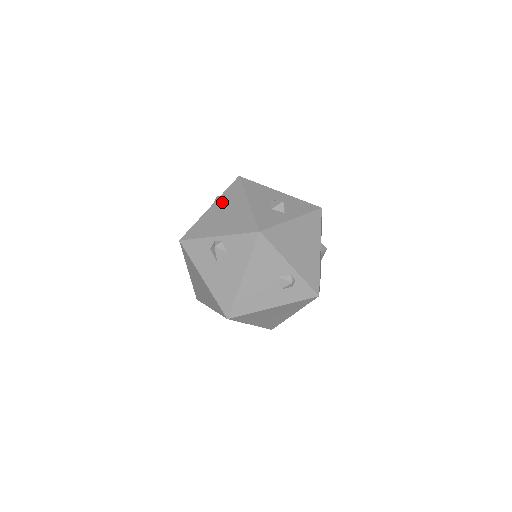
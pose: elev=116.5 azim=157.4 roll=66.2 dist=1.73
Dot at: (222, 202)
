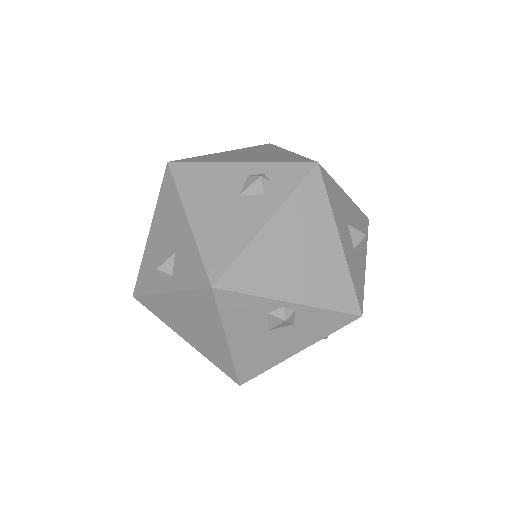
Dot at: (293, 220)
